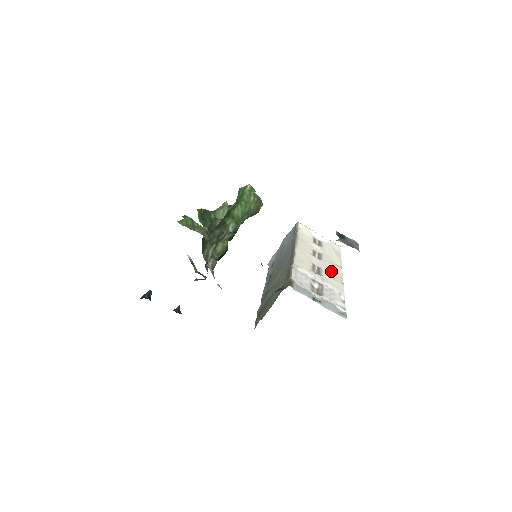
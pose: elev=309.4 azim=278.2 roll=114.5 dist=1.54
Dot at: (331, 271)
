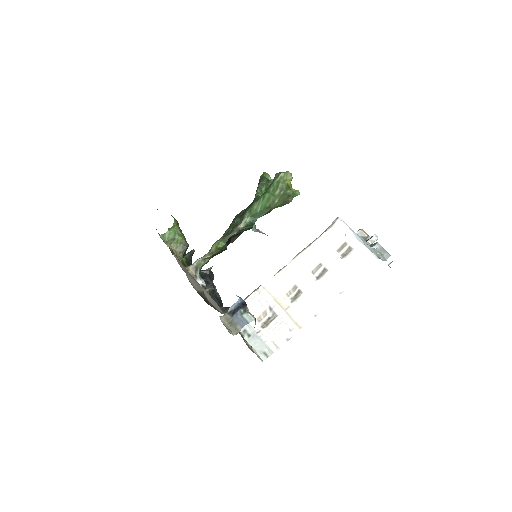
Dot at: (315, 297)
